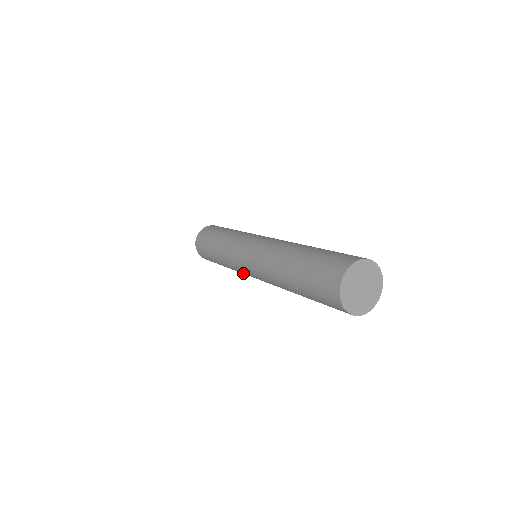
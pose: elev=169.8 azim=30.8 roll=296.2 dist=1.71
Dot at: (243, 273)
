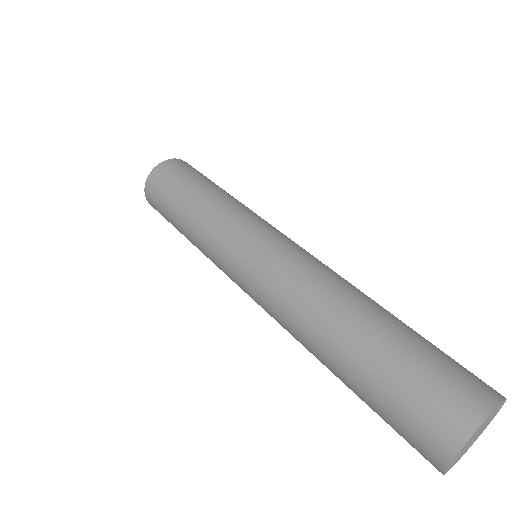
Dot at: occluded
